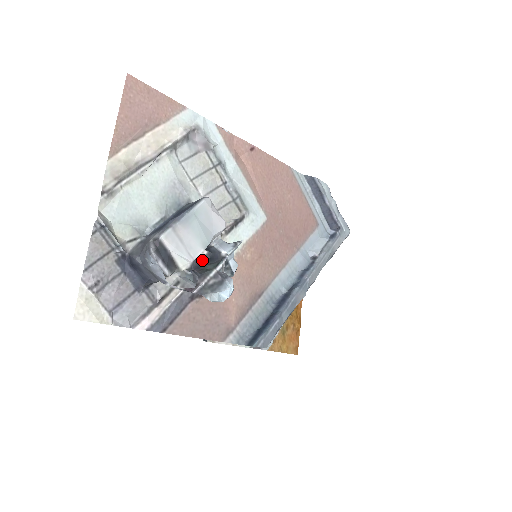
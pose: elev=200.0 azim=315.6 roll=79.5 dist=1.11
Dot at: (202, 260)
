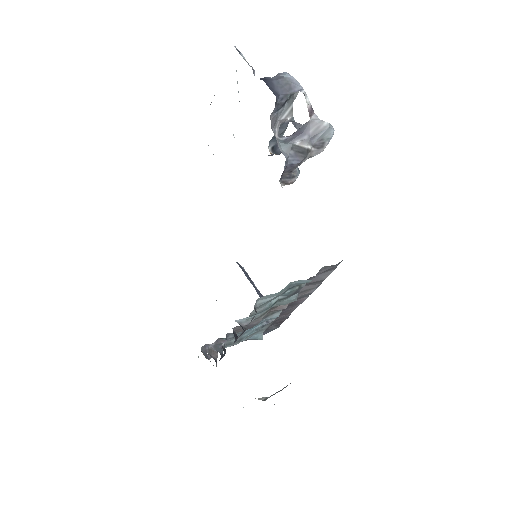
Dot at: occluded
